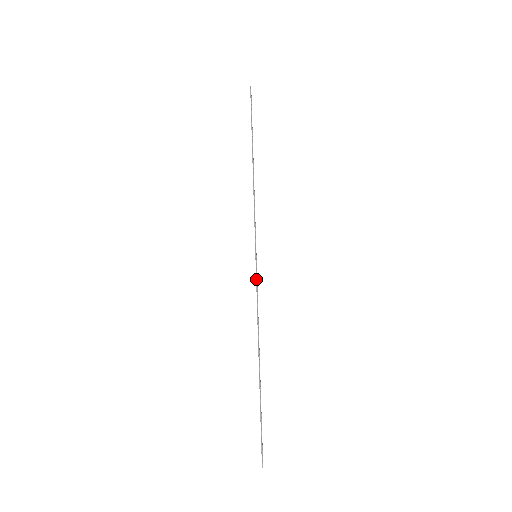
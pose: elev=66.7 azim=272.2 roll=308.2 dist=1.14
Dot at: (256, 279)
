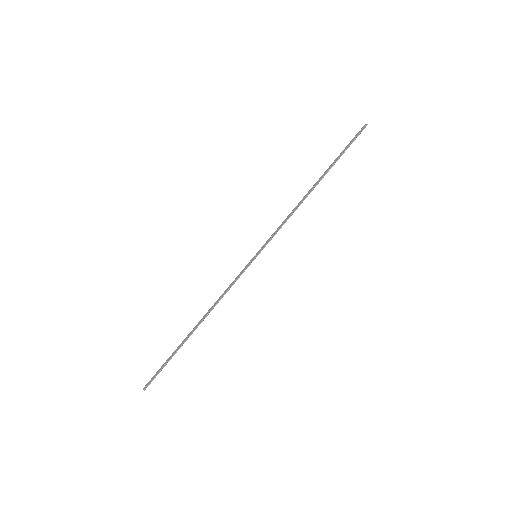
Dot at: occluded
